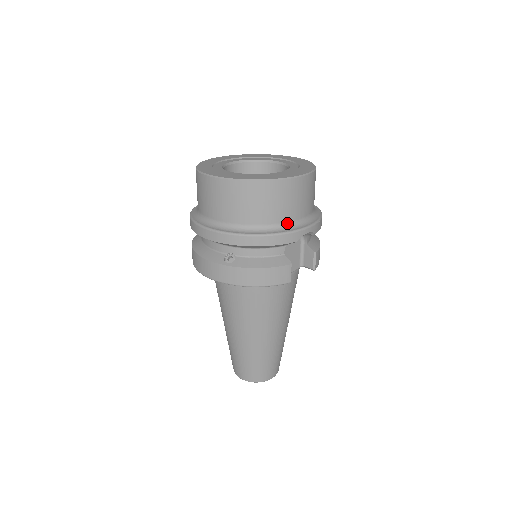
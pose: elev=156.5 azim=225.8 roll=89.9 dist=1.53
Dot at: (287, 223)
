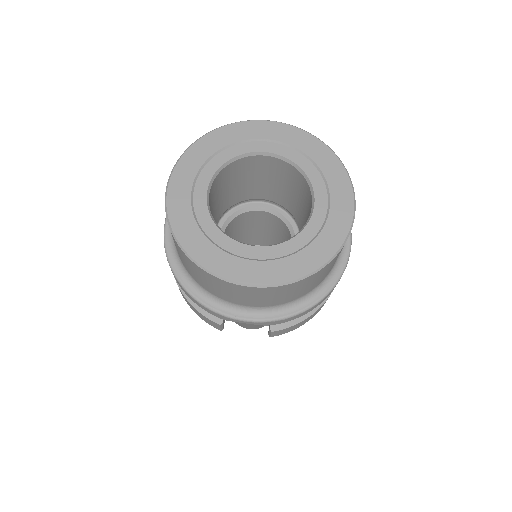
Dot at: (222, 299)
